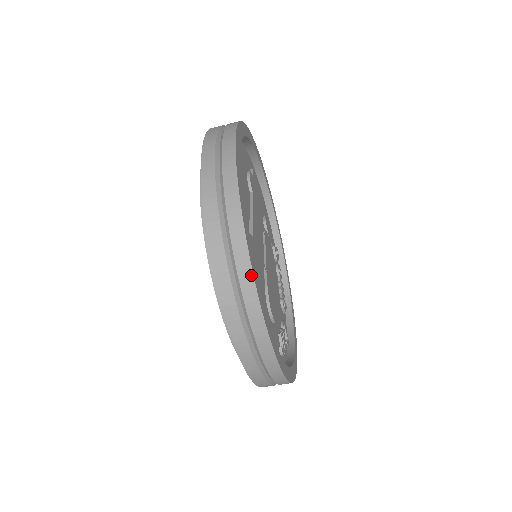
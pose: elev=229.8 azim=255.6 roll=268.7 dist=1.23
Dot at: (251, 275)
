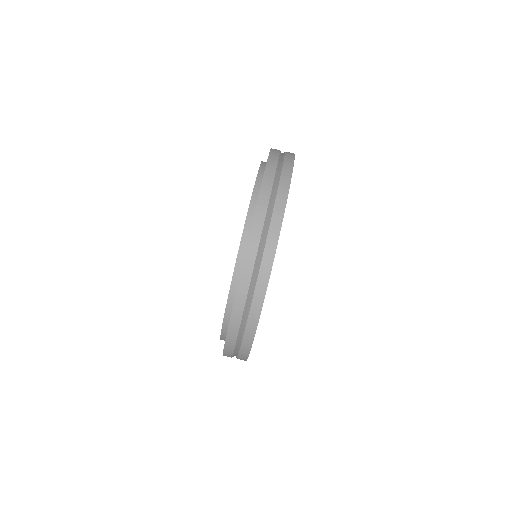
Dot at: (279, 228)
